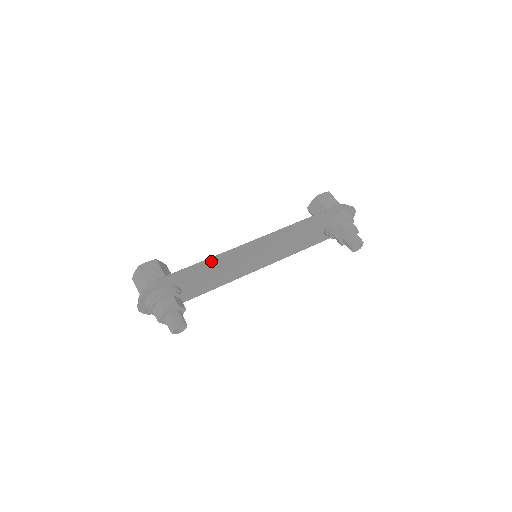
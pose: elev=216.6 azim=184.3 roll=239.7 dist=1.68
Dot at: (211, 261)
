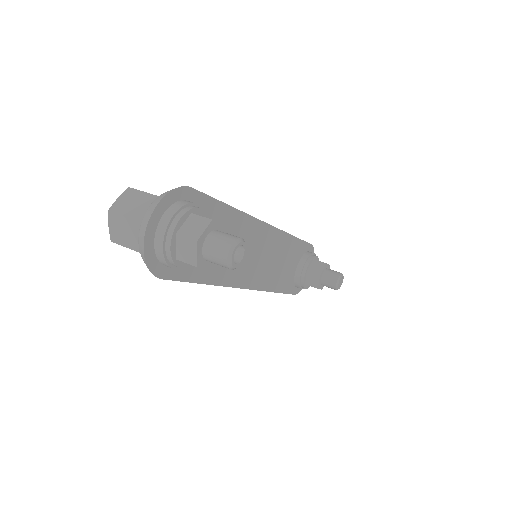
Dot at: occluded
